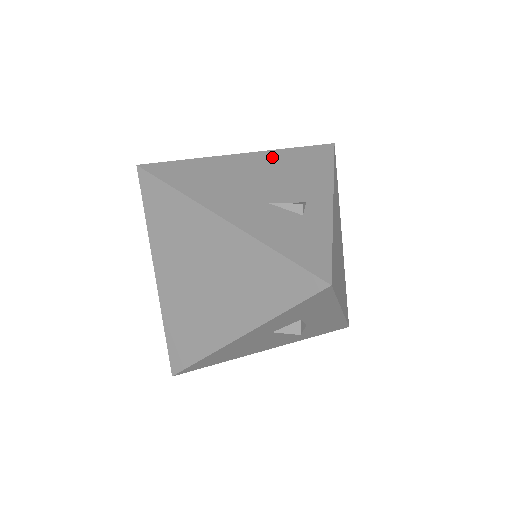
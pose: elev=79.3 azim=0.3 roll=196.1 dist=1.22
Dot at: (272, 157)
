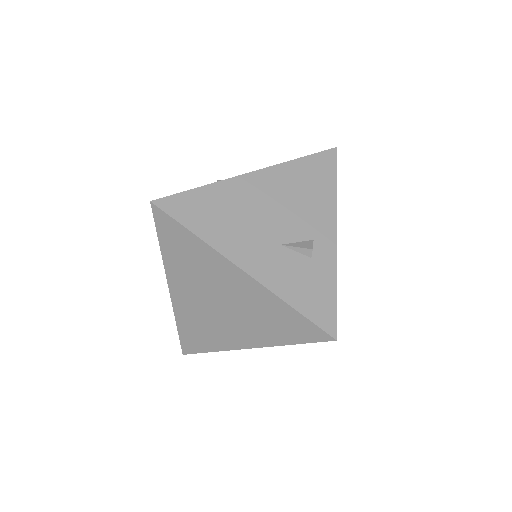
Dot at: (279, 176)
